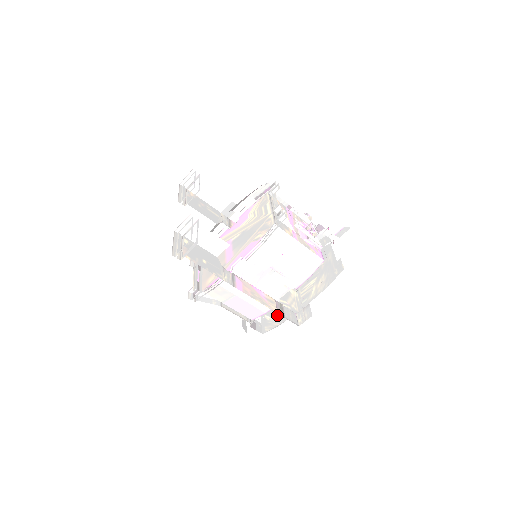
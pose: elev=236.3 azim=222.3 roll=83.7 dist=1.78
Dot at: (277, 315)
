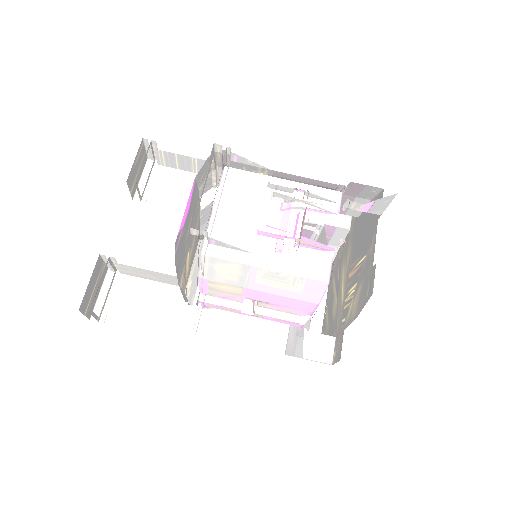
Dot at: (329, 321)
